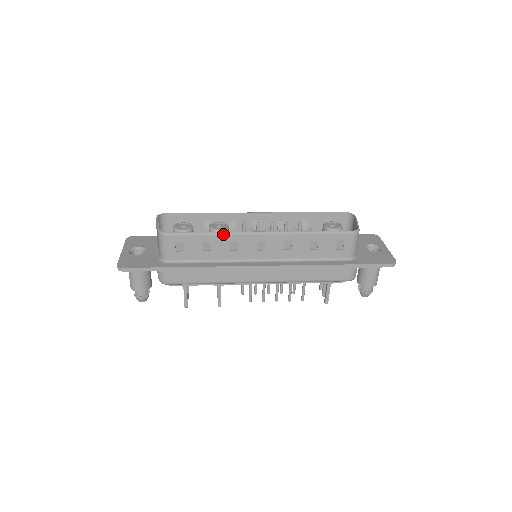
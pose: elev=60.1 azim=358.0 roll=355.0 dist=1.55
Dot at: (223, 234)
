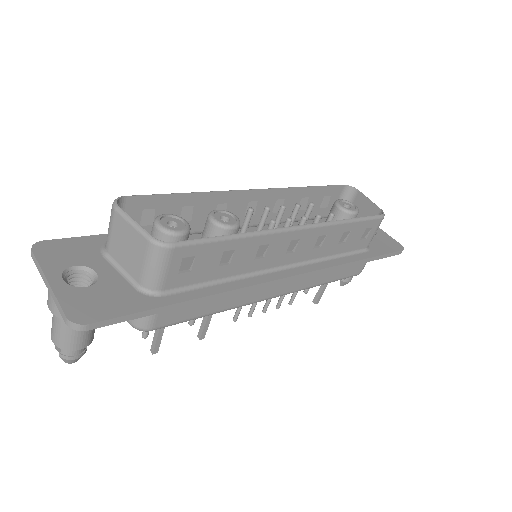
Dot at: (255, 235)
